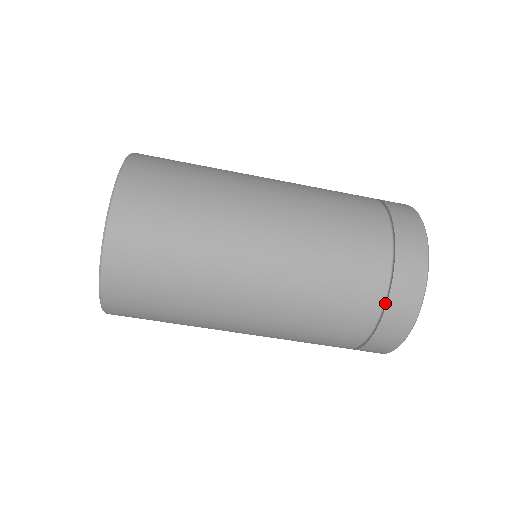
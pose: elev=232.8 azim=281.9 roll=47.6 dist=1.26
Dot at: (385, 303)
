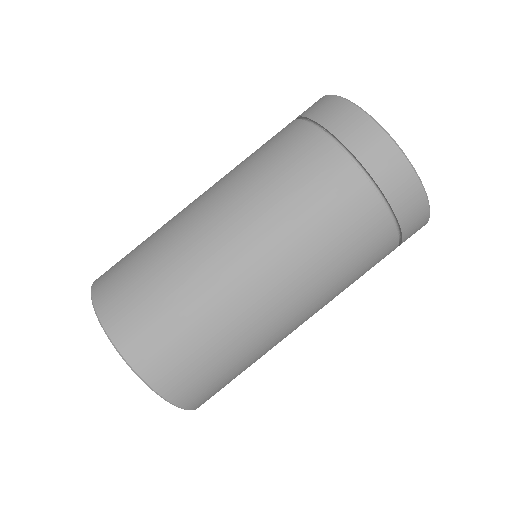
Dot at: (394, 218)
